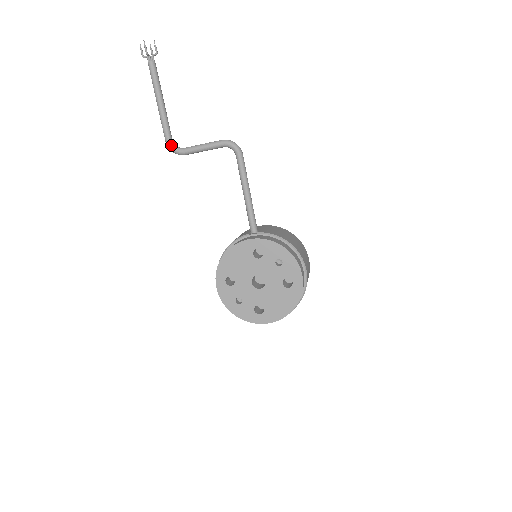
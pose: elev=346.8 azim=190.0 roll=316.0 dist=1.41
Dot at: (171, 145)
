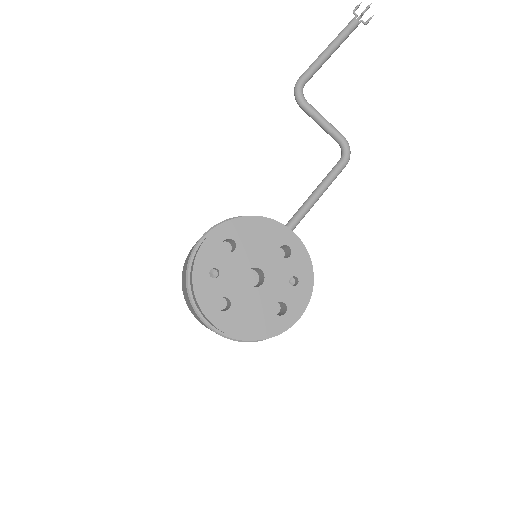
Dot at: (302, 86)
